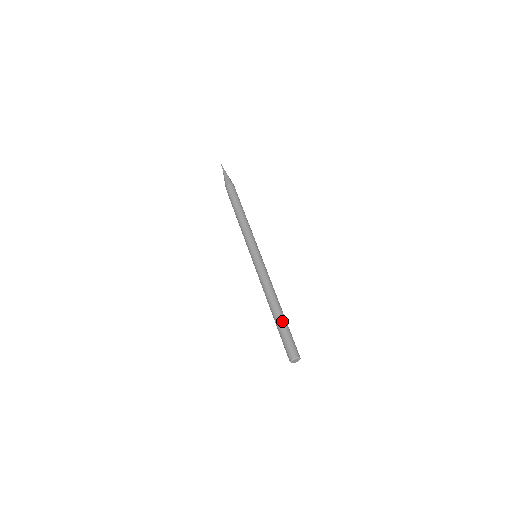
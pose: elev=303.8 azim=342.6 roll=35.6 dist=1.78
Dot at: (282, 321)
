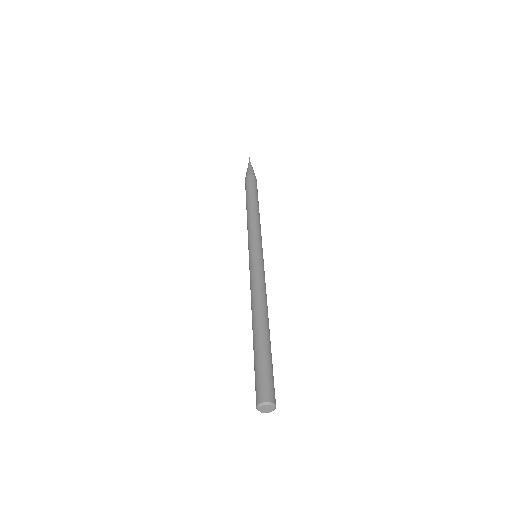
Dot at: (257, 344)
